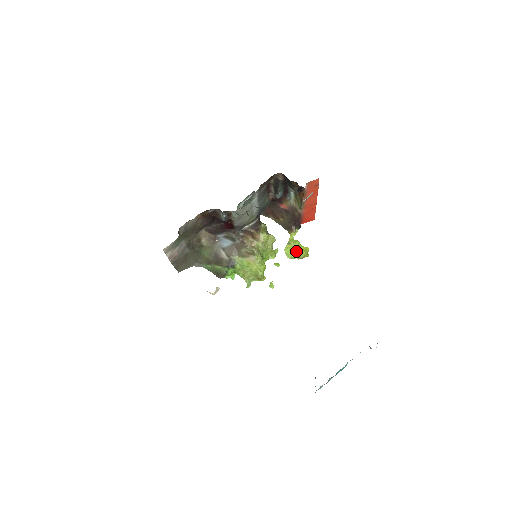
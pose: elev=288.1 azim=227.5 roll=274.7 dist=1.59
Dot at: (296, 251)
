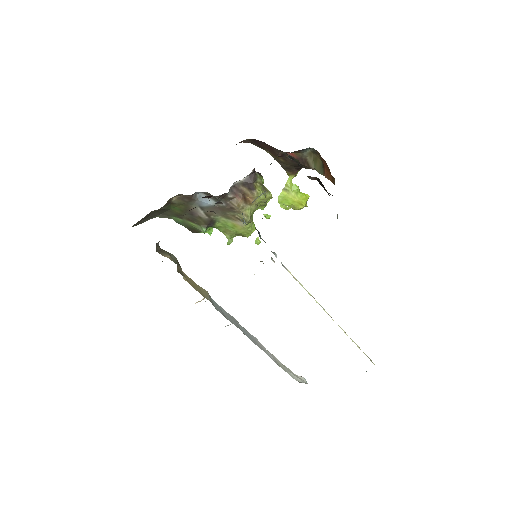
Dot at: (294, 203)
